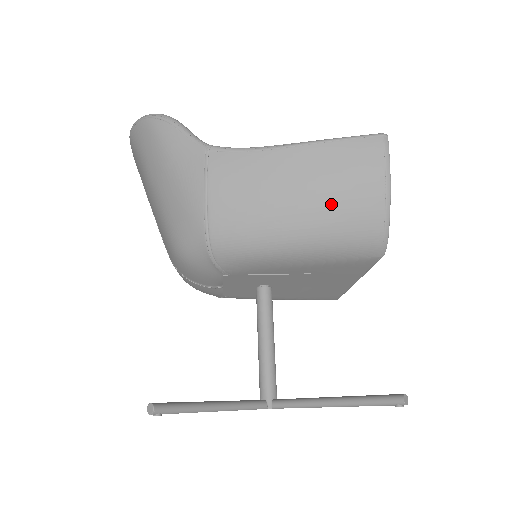
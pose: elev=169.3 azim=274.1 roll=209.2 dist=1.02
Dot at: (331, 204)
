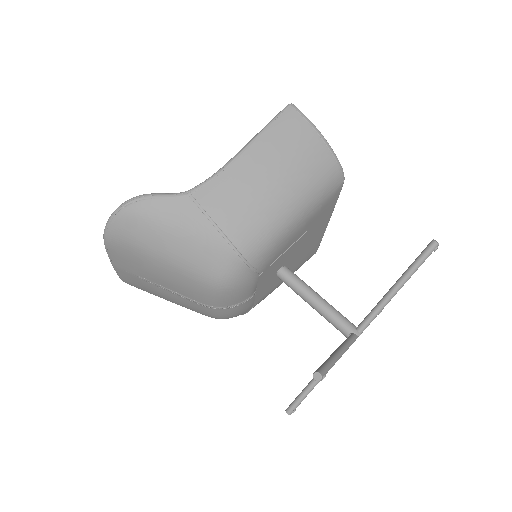
Dot at: (297, 167)
